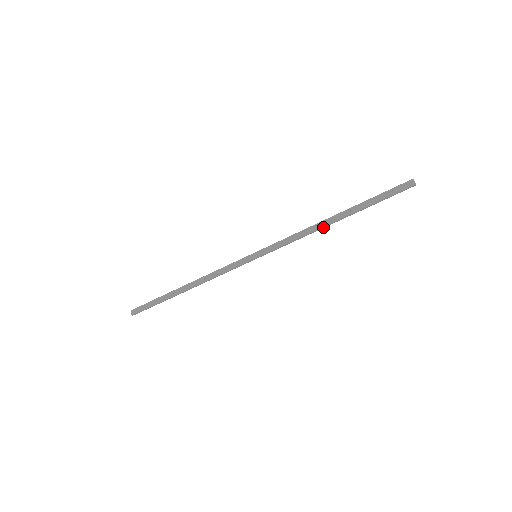
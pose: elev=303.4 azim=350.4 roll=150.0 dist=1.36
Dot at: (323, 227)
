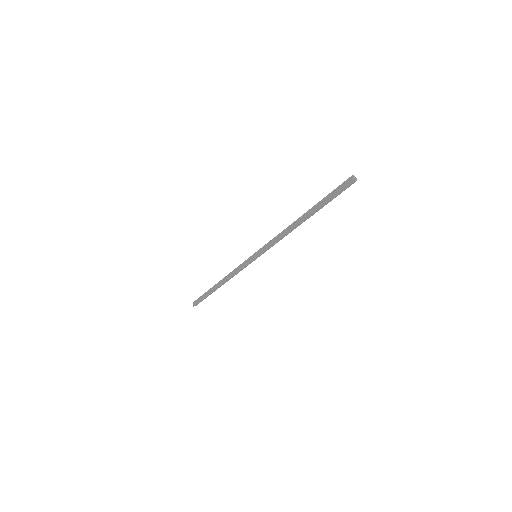
Dot at: (294, 228)
